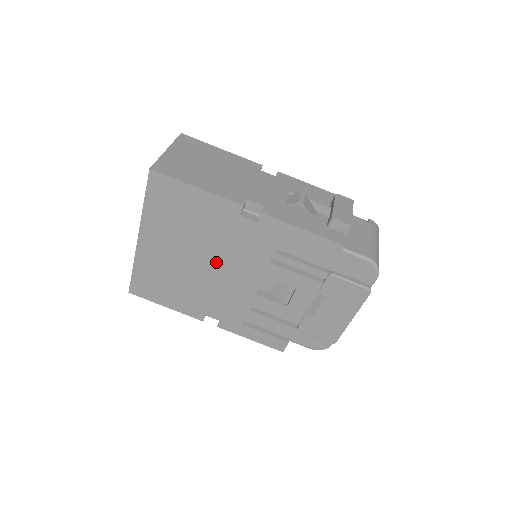
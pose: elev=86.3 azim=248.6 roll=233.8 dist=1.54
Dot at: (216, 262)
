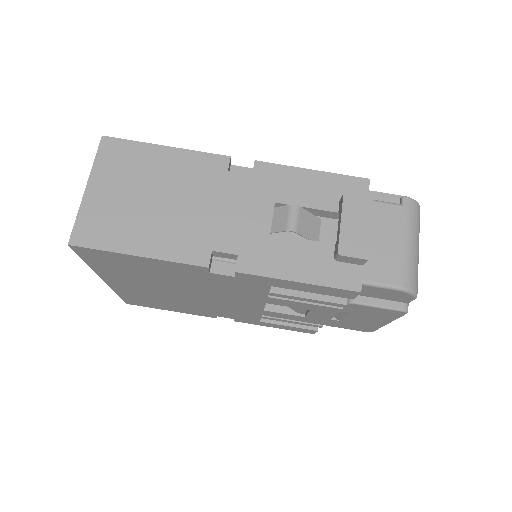
Dot at: (204, 294)
